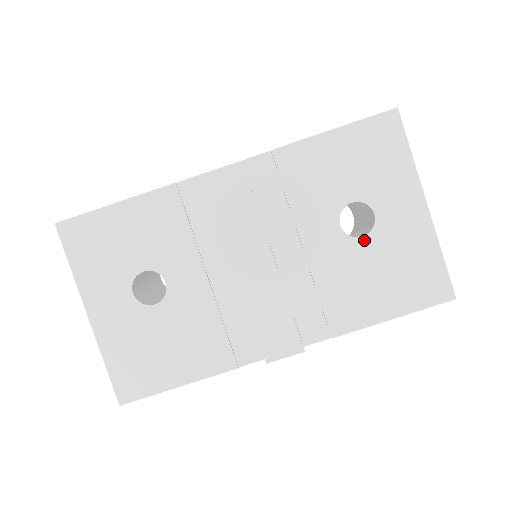
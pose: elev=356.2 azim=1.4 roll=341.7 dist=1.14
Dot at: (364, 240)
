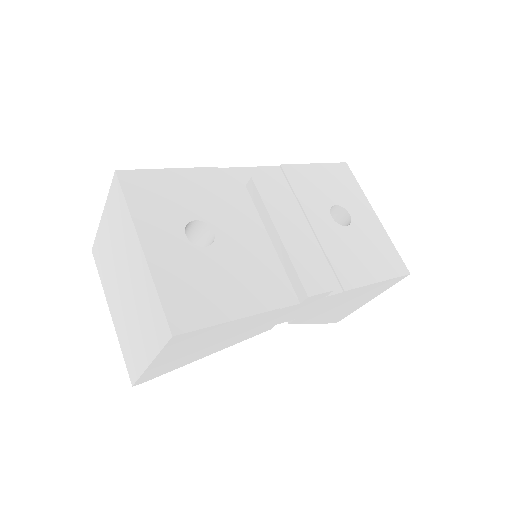
Dot at: (348, 228)
